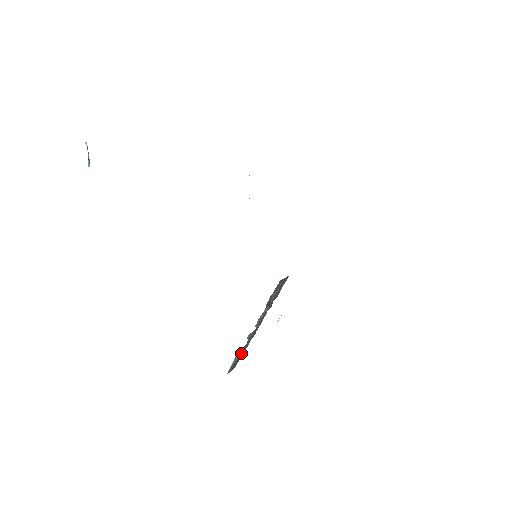
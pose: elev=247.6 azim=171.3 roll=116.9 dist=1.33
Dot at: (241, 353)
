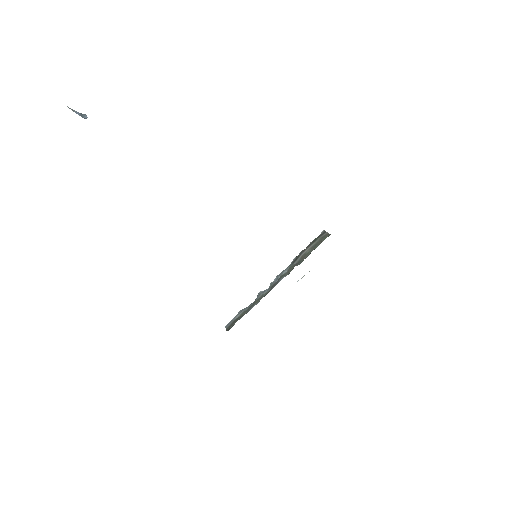
Dot at: (241, 314)
